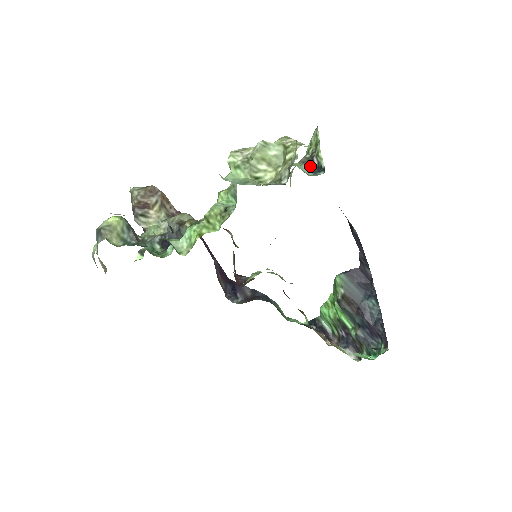
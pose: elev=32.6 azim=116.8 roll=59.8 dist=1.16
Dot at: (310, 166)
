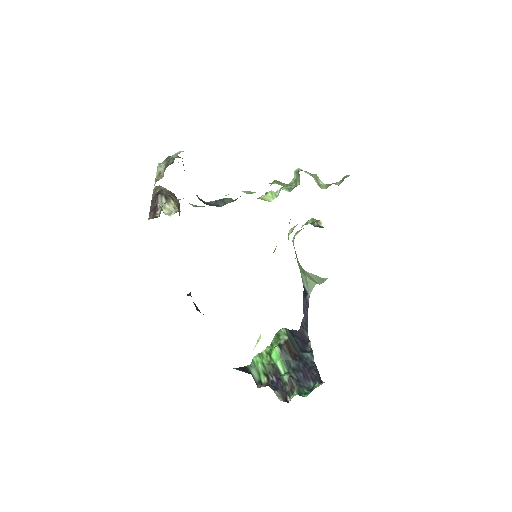
Dot at: (312, 224)
